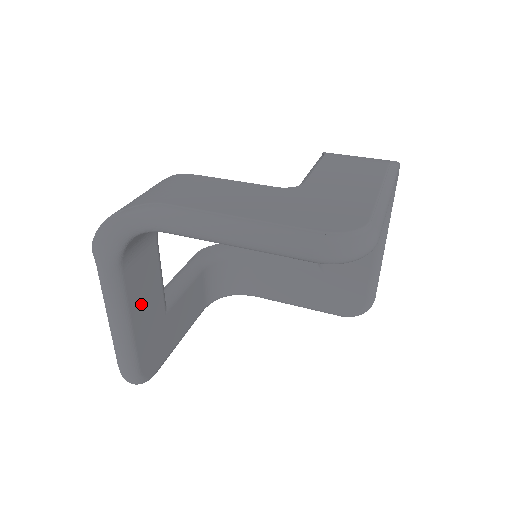
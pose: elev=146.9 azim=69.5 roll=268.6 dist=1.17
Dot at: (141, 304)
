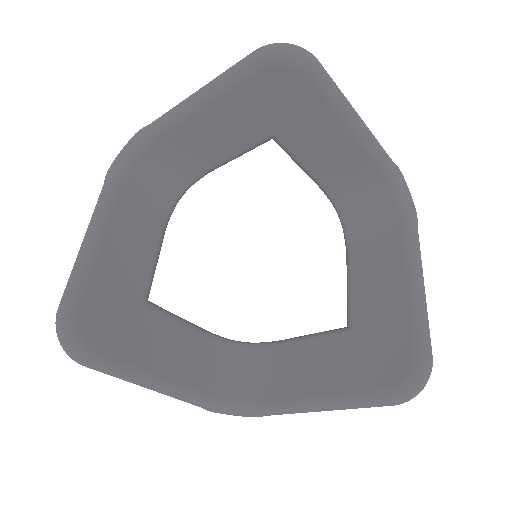
Dot at: (120, 248)
